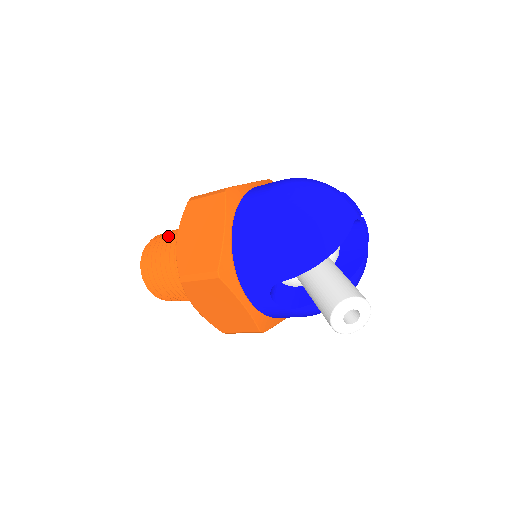
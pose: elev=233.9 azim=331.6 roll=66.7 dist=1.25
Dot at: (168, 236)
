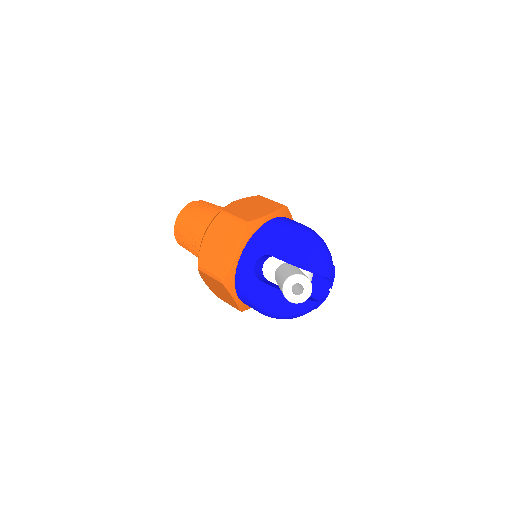
Dot at: occluded
